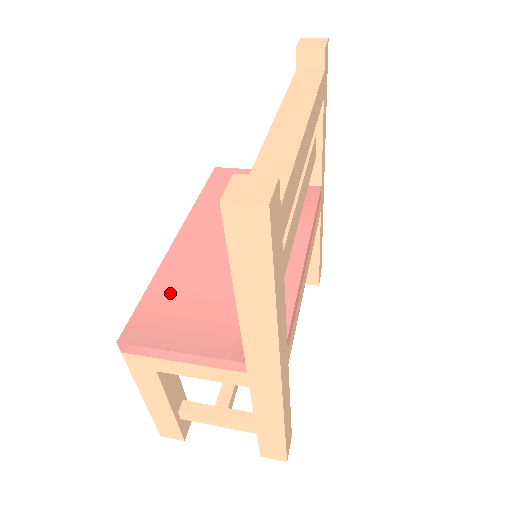
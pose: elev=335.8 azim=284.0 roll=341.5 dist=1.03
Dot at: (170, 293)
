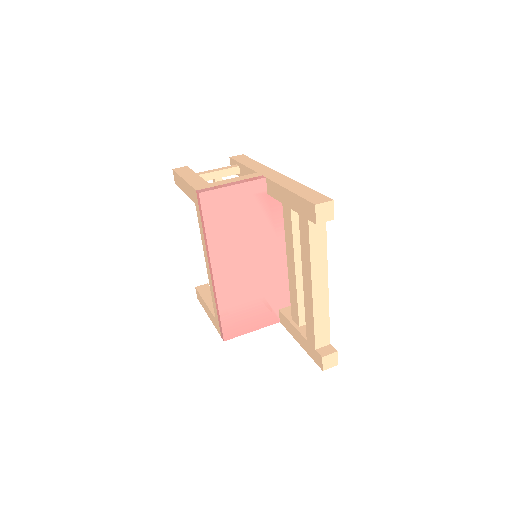
Dot at: (232, 309)
